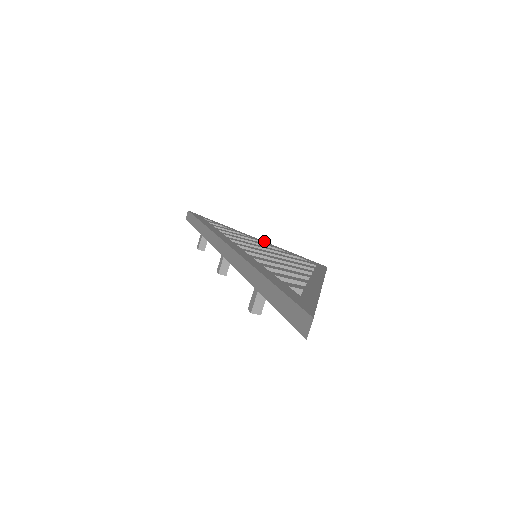
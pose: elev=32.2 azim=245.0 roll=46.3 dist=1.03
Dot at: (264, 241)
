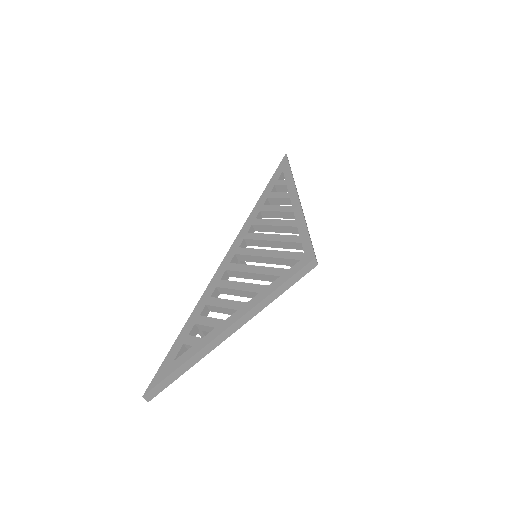
Dot at: occluded
